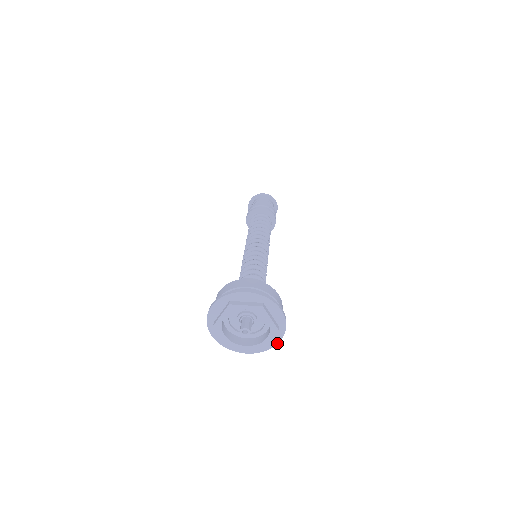
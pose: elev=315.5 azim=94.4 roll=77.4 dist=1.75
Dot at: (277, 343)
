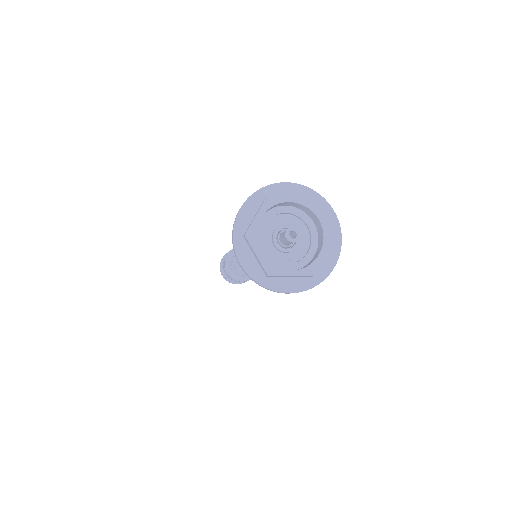
Dot at: (332, 269)
